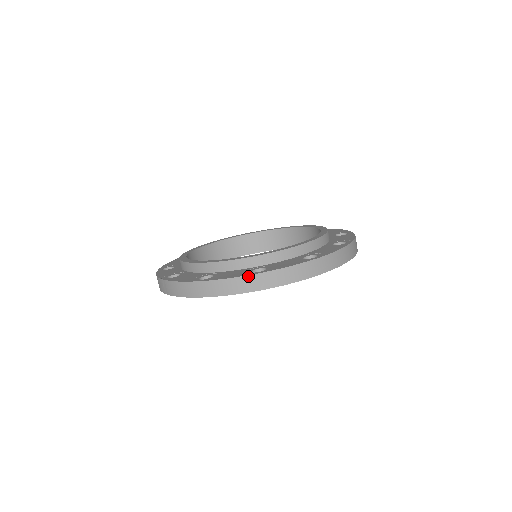
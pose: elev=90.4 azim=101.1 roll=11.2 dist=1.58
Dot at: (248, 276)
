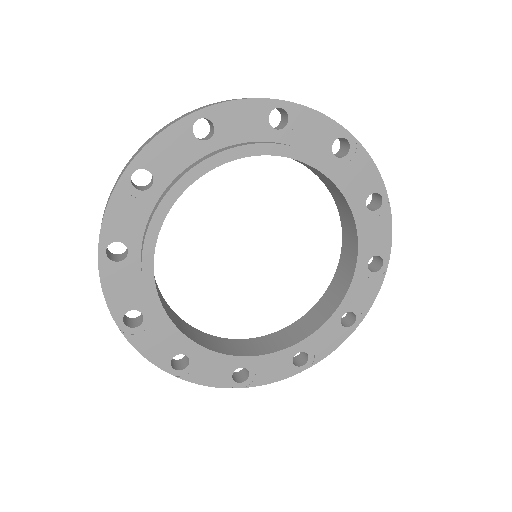
Dot at: (160, 368)
